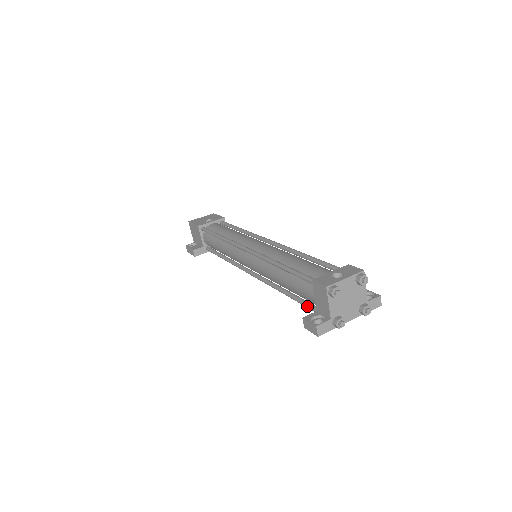
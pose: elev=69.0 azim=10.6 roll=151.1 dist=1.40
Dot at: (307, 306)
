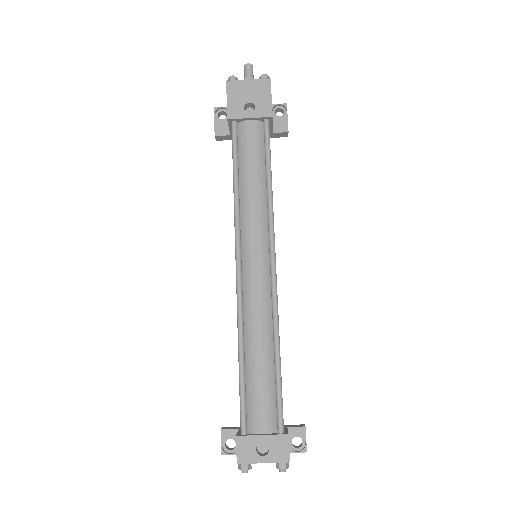
Dot at: occluded
